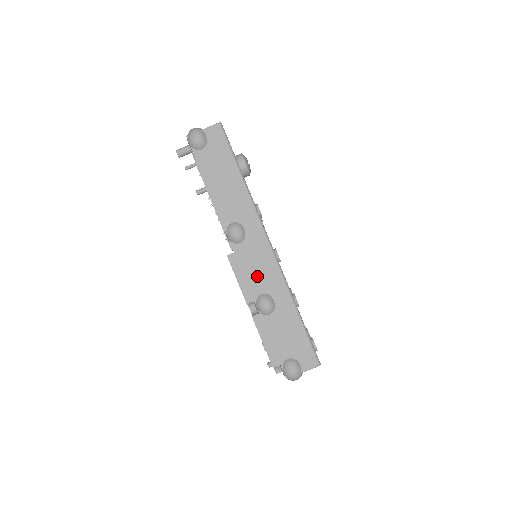
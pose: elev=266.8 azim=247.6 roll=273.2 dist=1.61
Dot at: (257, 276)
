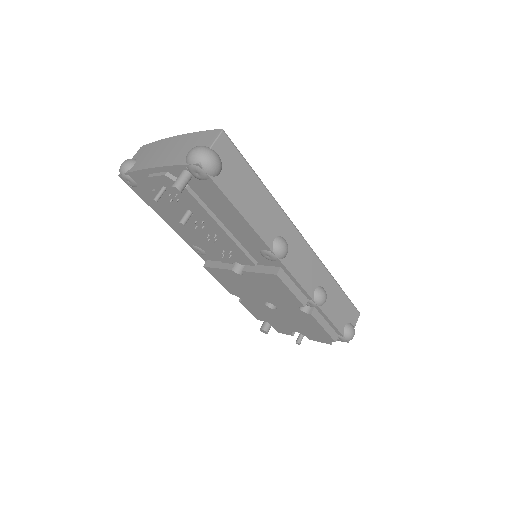
Dot at: (307, 276)
